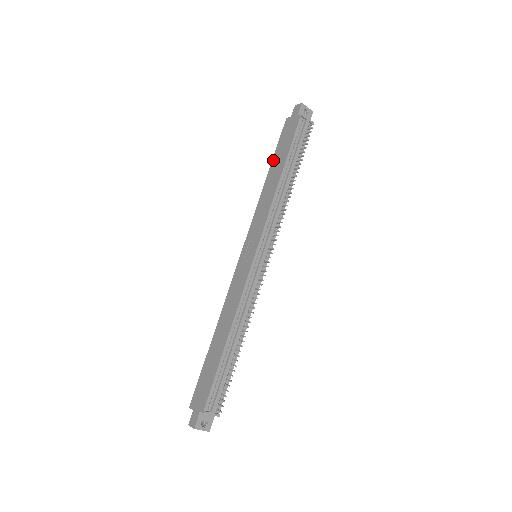
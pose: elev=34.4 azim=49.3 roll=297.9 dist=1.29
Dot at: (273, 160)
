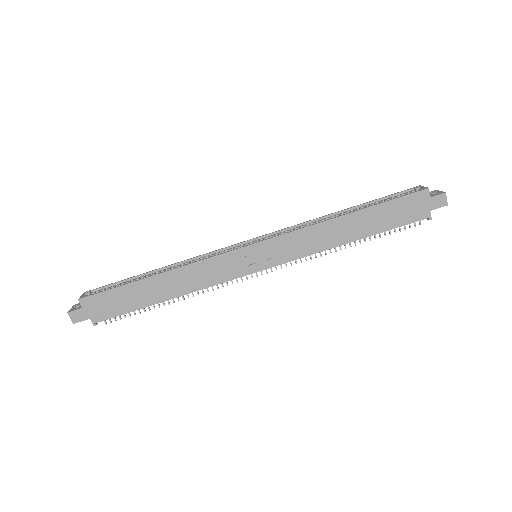
Dot at: (371, 209)
